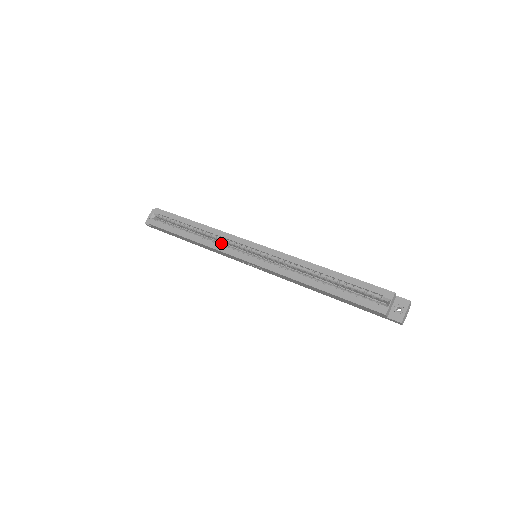
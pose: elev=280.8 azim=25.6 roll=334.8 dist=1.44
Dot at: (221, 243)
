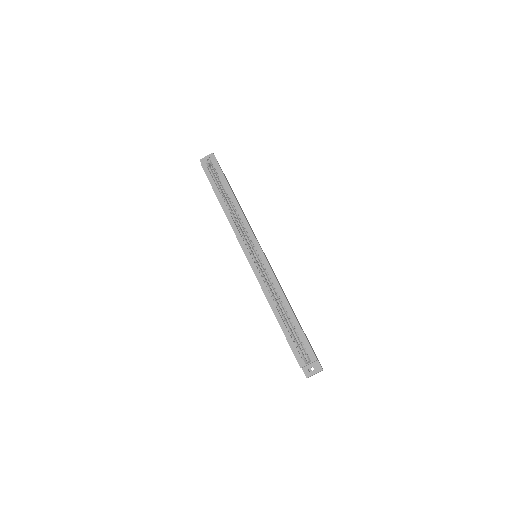
Dot at: (240, 228)
